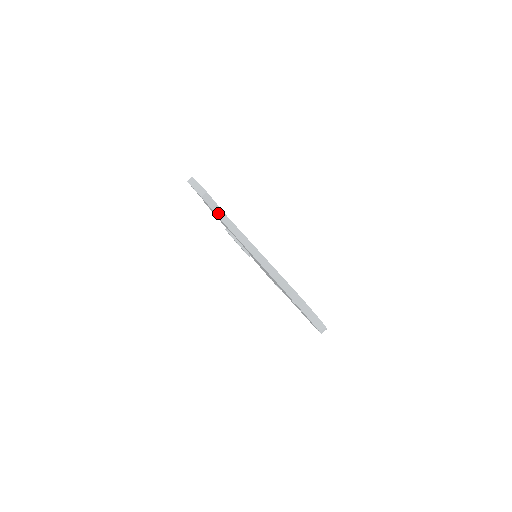
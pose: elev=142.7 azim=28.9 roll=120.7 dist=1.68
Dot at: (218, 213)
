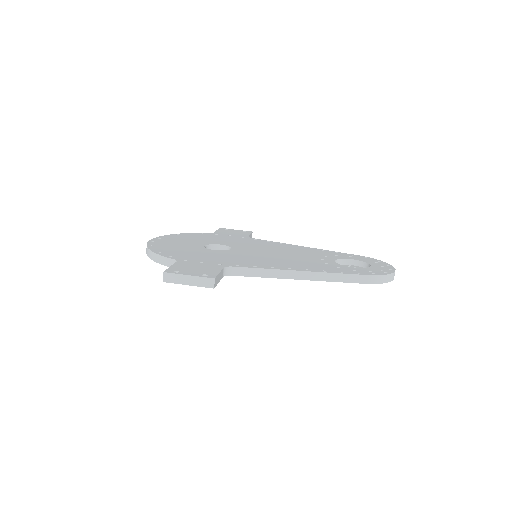
Dot at: (222, 274)
